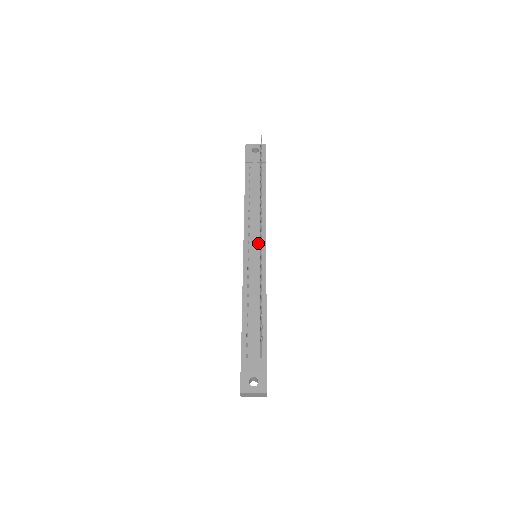
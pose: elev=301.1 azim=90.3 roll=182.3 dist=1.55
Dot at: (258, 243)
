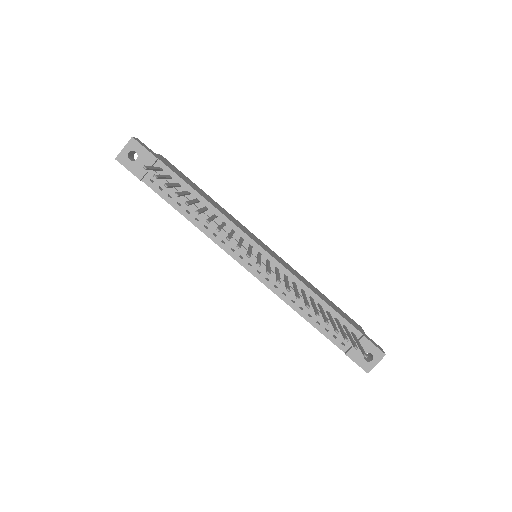
Dot at: occluded
